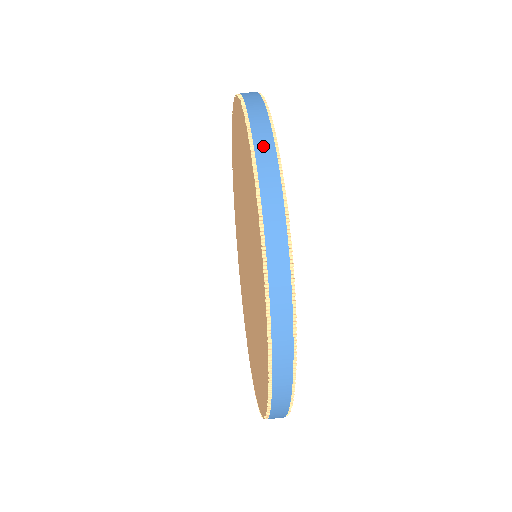
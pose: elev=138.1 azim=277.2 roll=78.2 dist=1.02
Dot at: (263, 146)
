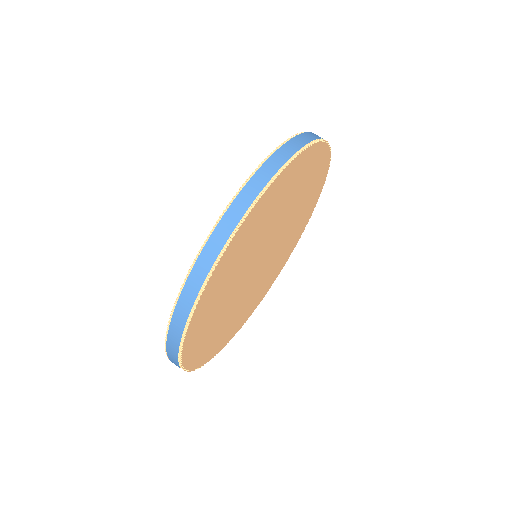
Dot at: (259, 178)
